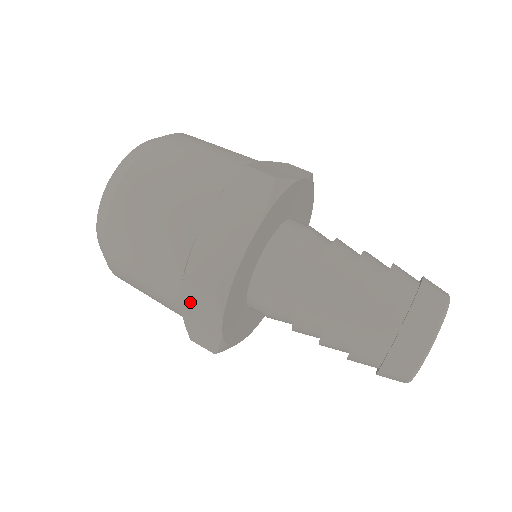
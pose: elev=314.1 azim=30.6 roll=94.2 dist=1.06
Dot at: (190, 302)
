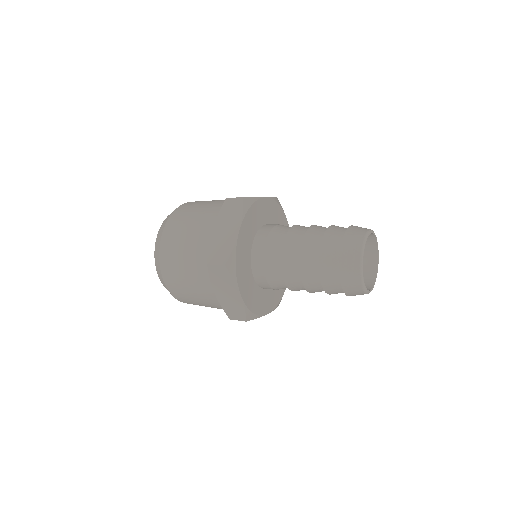
Dot at: occluded
